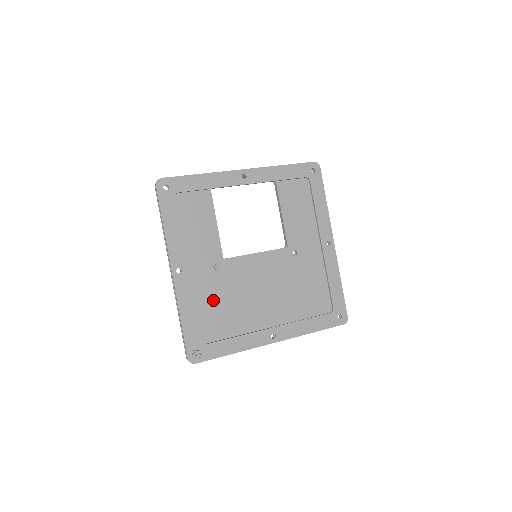
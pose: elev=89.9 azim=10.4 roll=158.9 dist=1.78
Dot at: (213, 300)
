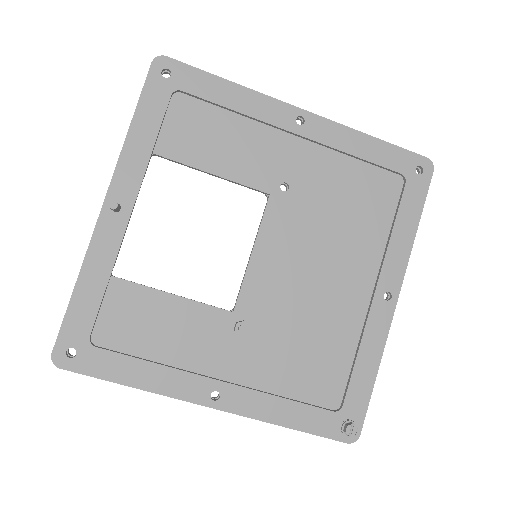
Dot at: (285, 361)
